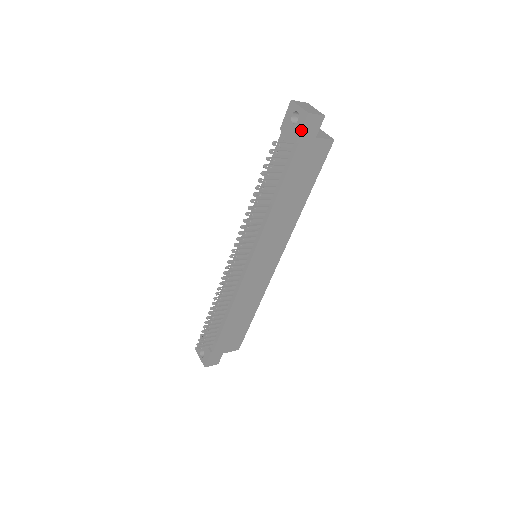
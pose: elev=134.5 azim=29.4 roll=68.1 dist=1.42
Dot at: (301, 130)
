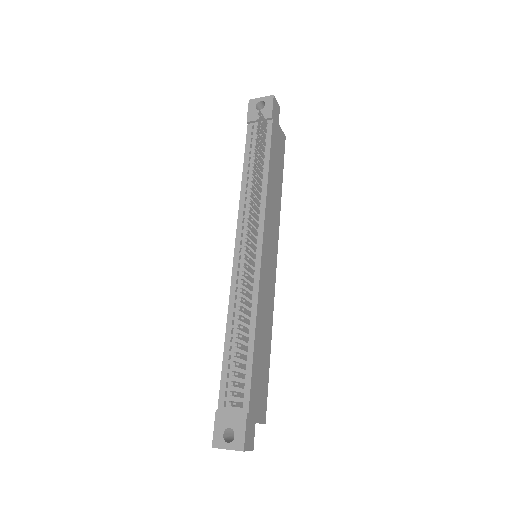
Dot at: (272, 108)
